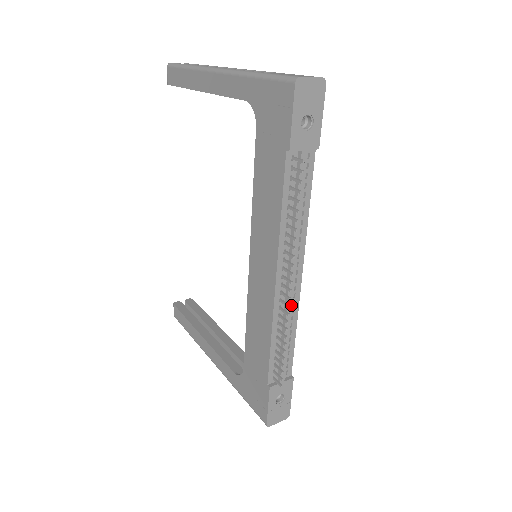
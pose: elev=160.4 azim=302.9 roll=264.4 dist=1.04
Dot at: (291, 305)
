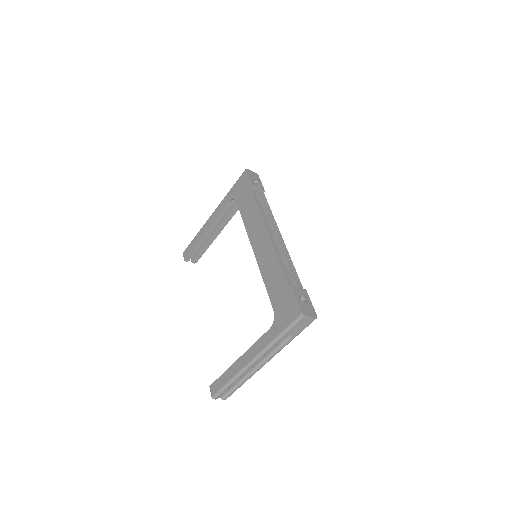
Dot at: occluded
